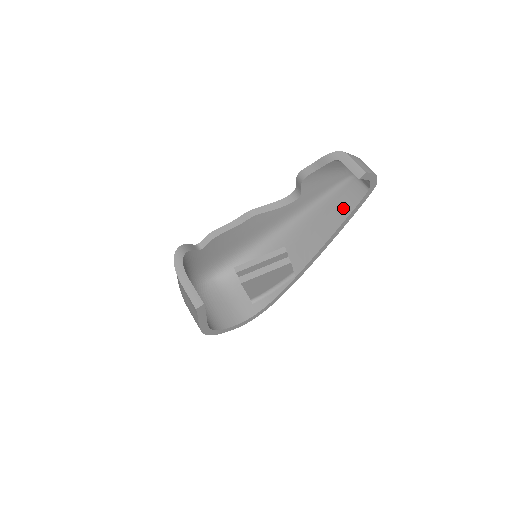
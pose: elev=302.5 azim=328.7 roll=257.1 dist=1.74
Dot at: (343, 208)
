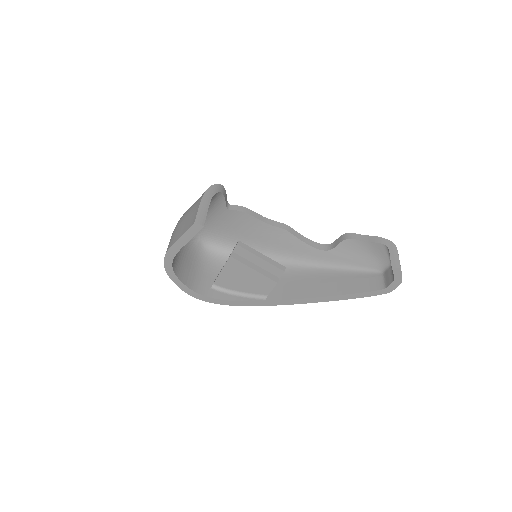
Dot at: (352, 286)
